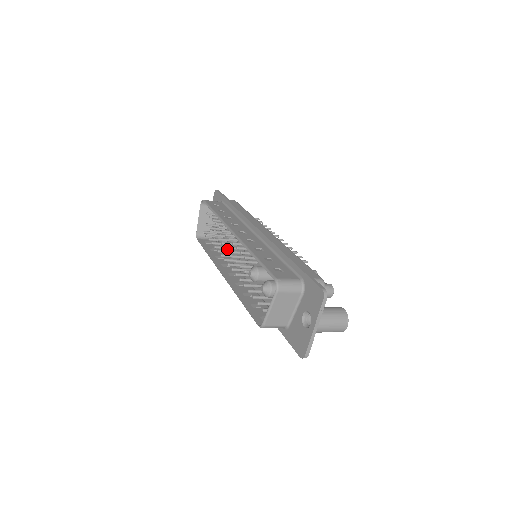
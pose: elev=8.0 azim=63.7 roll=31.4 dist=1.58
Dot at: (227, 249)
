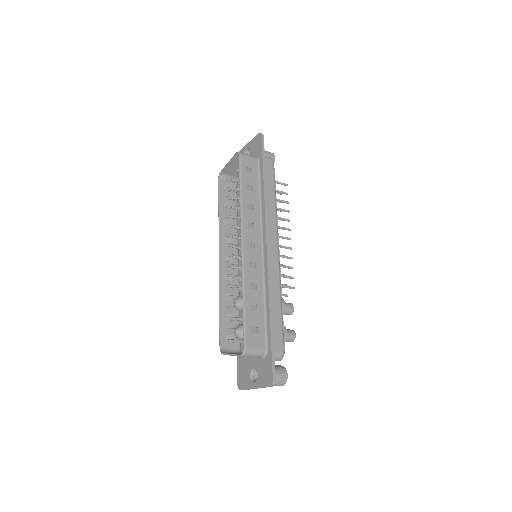
Dot at: occluded
